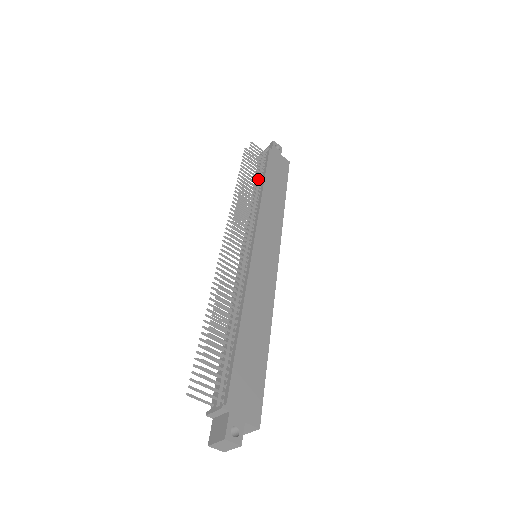
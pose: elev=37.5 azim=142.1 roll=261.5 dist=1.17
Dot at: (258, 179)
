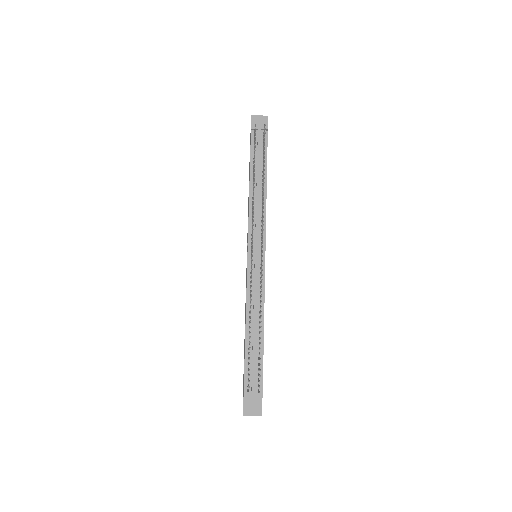
Dot at: (260, 168)
